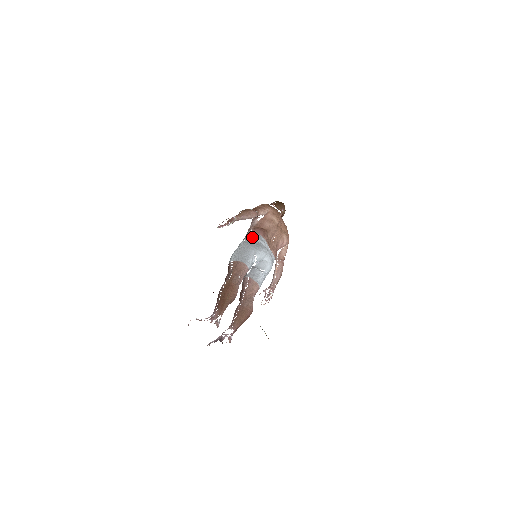
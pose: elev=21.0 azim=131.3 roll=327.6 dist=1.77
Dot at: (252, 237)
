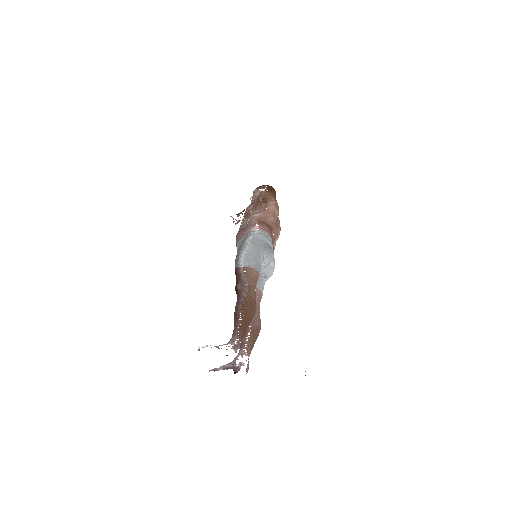
Dot at: (260, 235)
